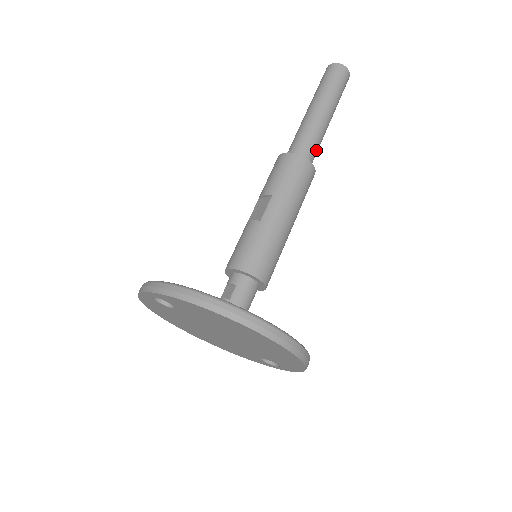
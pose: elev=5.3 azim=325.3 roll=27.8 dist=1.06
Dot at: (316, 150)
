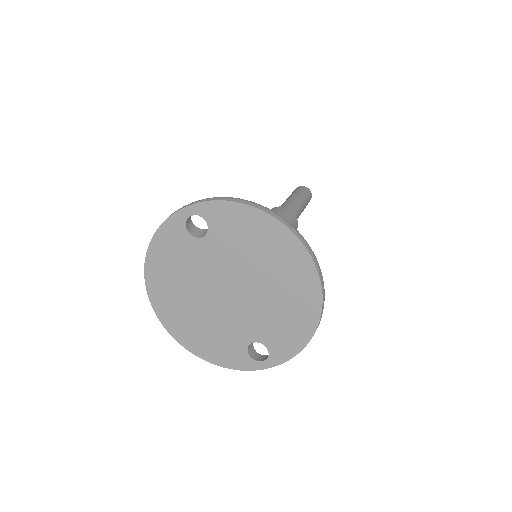
Dot at: occluded
